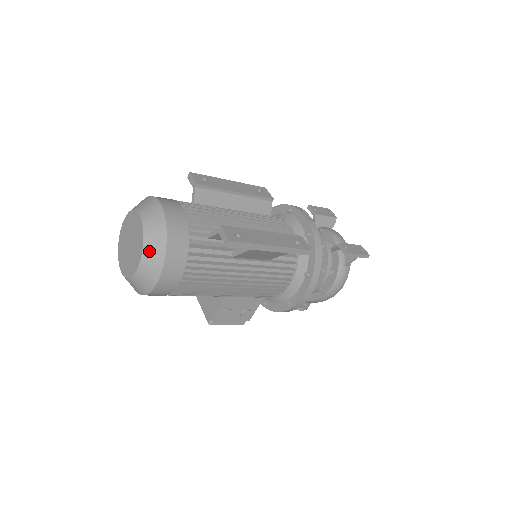
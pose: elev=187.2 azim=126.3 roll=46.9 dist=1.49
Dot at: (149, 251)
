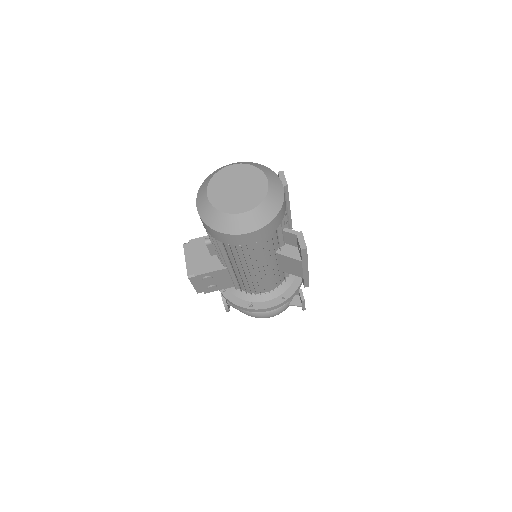
Dot at: (262, 210)
